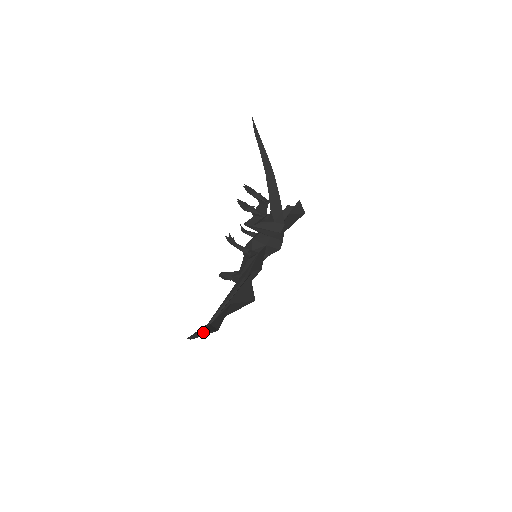
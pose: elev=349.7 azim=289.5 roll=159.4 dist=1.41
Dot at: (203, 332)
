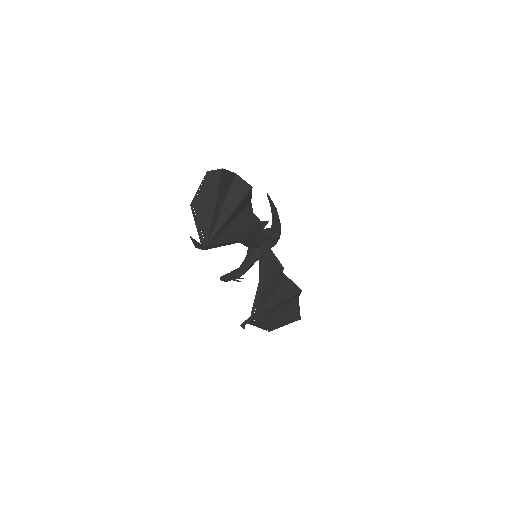
Dot at: (210, 172)
